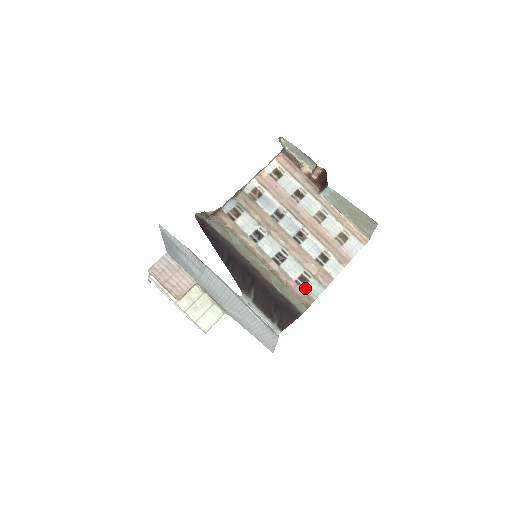
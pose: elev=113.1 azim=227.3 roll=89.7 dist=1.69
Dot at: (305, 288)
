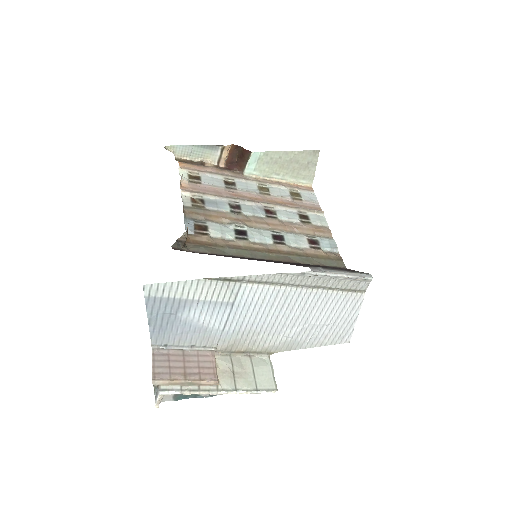
Dot at: (322, 248)
